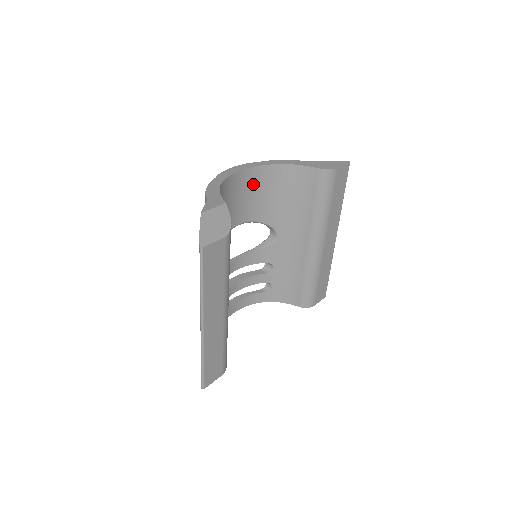
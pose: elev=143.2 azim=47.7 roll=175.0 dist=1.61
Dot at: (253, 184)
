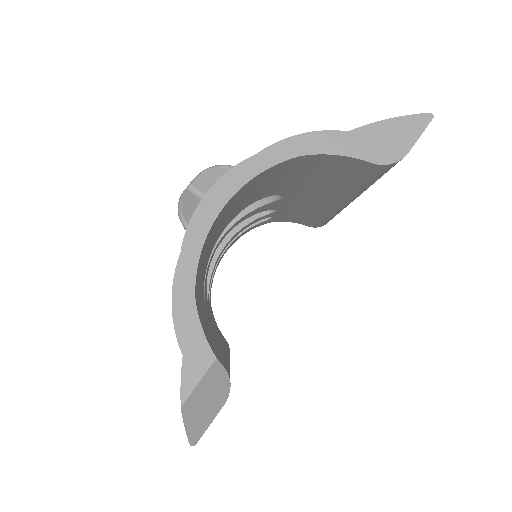
Dot at: (245, 192)
